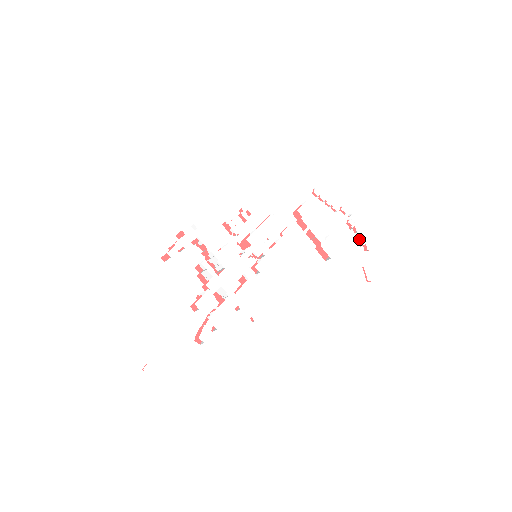
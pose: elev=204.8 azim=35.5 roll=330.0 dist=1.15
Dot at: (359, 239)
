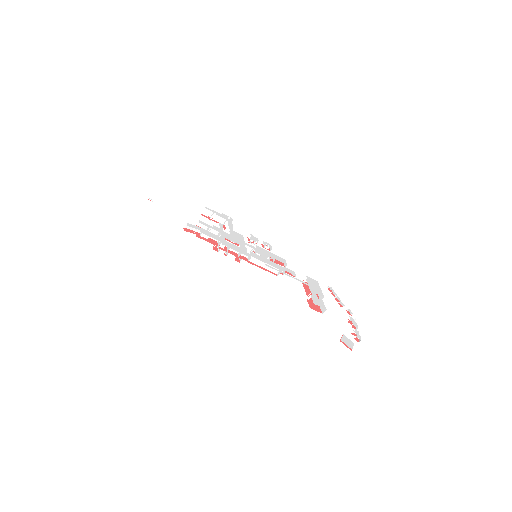
Dot at: (354, 332)
